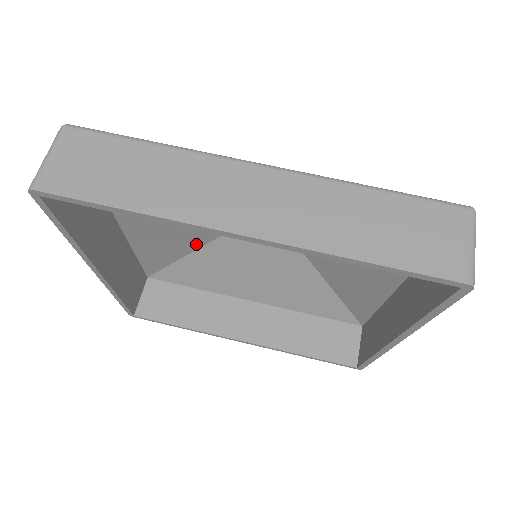
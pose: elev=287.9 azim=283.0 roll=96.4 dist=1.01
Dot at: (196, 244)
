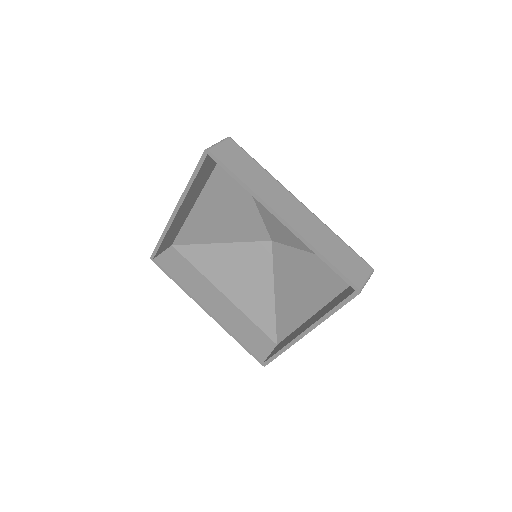
Dot at: (219, 239)
